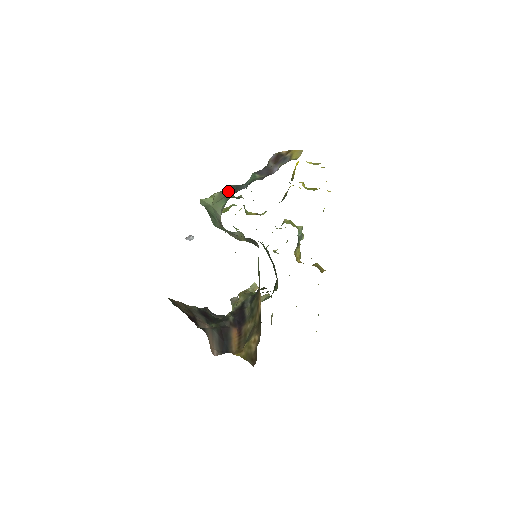
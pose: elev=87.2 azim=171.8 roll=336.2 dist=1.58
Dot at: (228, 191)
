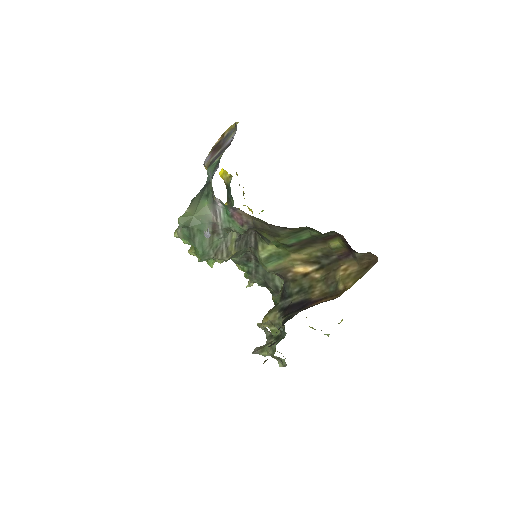
Dot at: (197, 197)
